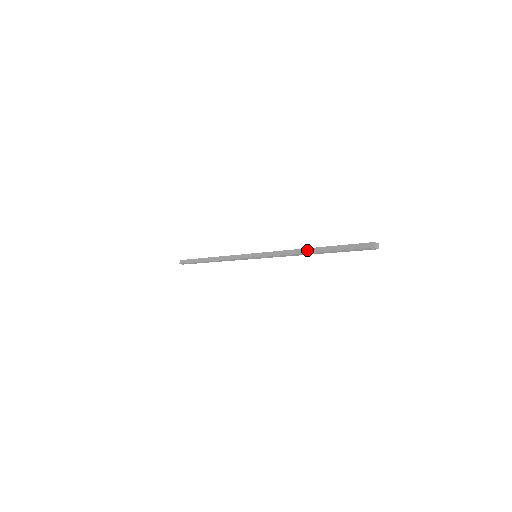
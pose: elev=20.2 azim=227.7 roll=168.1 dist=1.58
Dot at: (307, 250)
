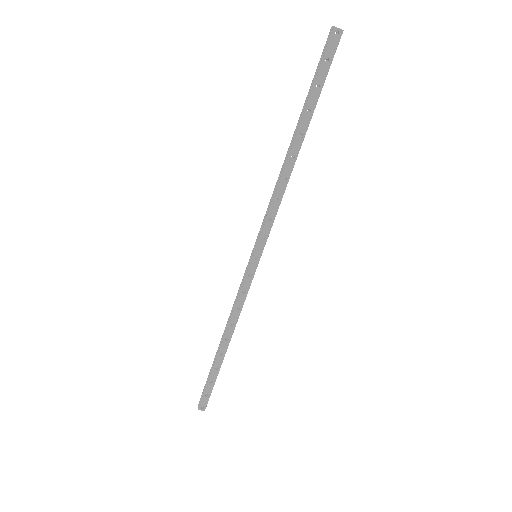
Dot at: (288, 152)
